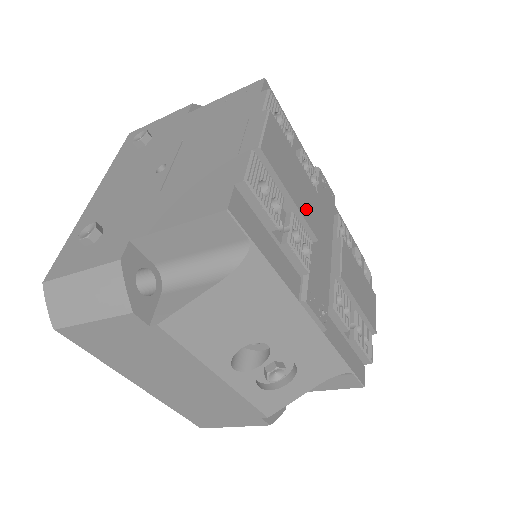
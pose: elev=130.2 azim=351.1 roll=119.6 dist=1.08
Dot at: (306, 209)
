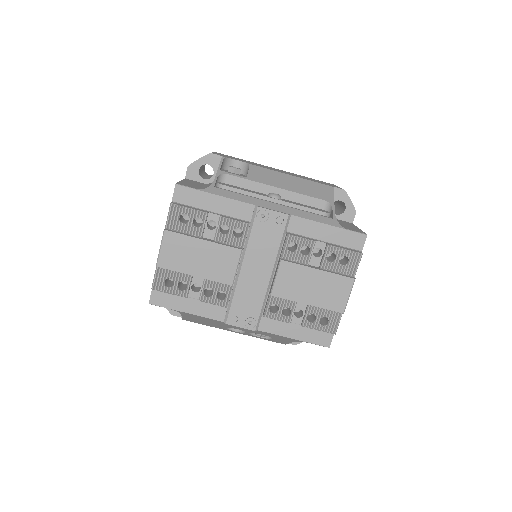
Dot at: (215, 272)
